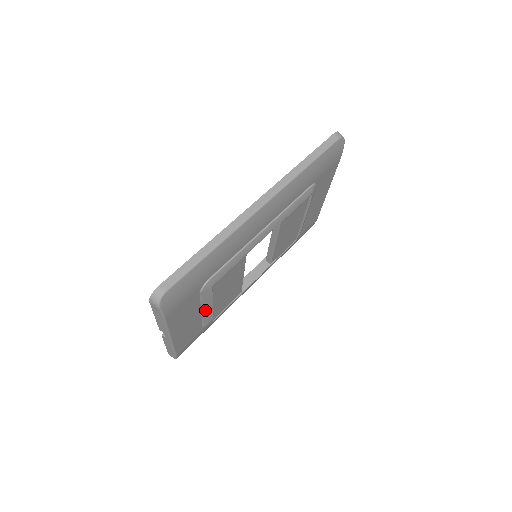
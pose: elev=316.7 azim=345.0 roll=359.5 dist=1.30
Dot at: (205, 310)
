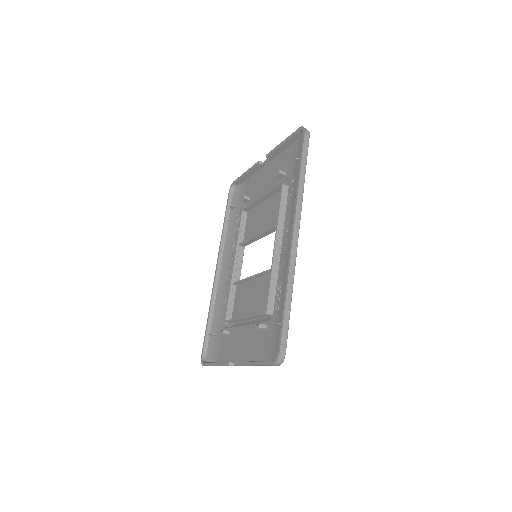
Dot at: occluded
